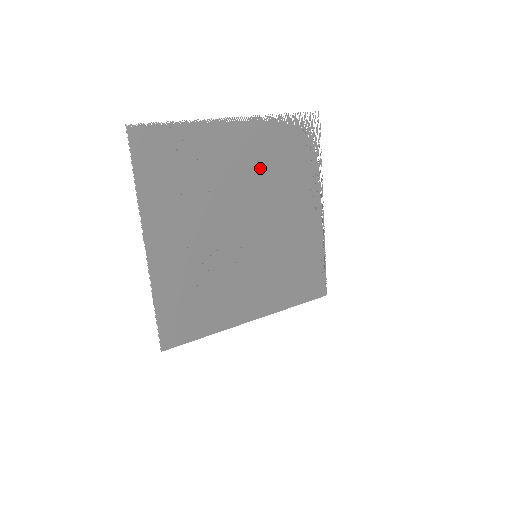
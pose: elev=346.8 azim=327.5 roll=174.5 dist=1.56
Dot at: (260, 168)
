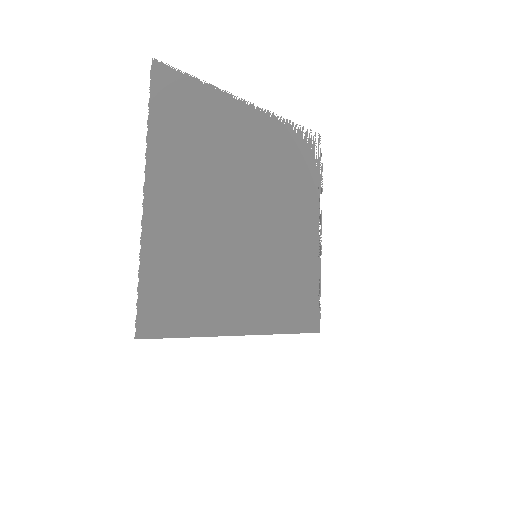
Dot at: (269, 163)
